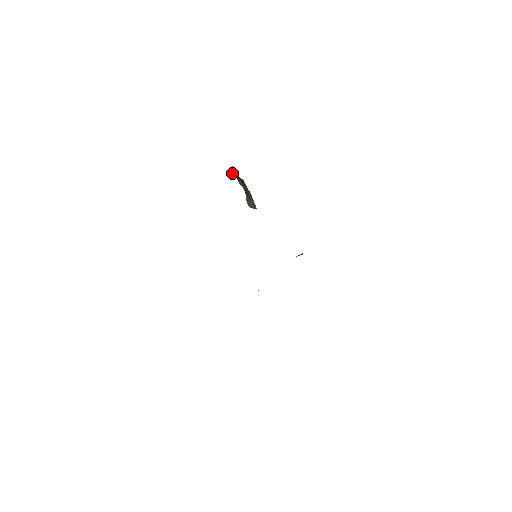
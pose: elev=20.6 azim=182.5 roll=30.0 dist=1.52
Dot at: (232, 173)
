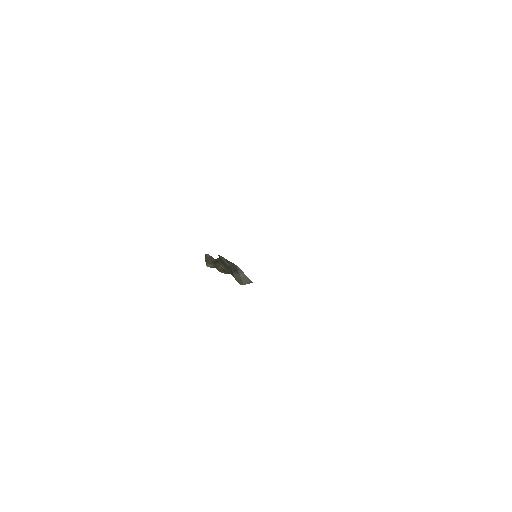
Dot at: (207, 263)
